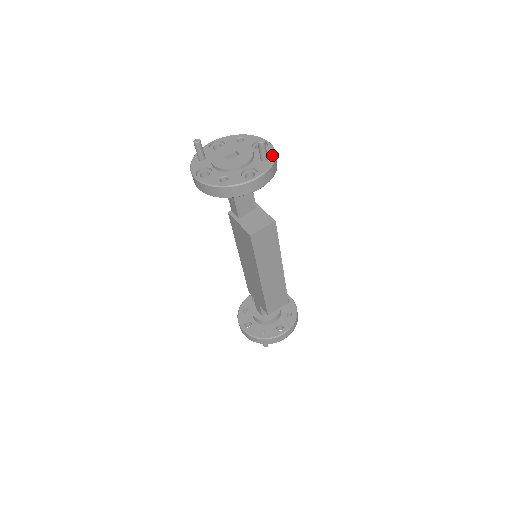
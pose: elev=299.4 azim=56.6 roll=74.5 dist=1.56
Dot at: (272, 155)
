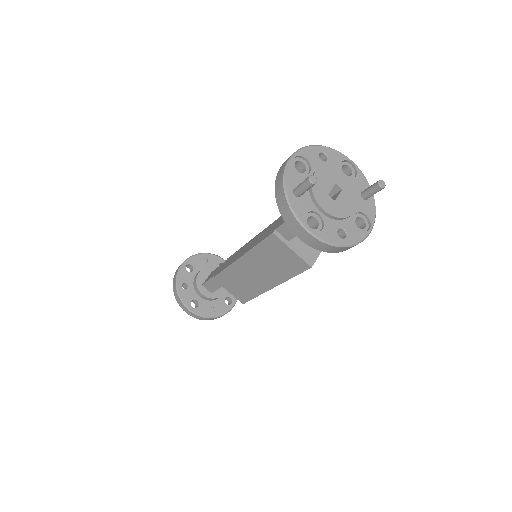
Dot at: occluded
